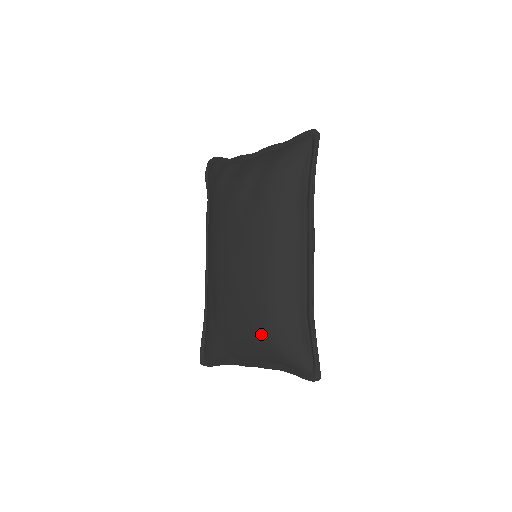
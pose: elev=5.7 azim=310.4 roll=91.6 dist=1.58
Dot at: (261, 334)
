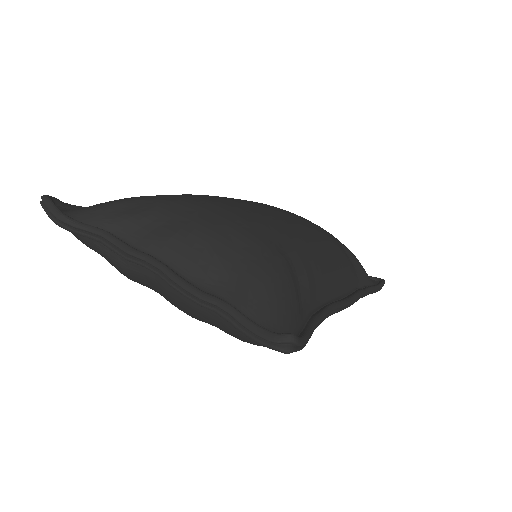
Dot at: occluded
